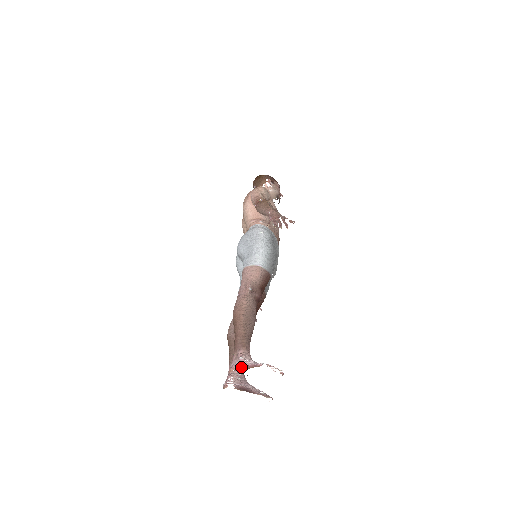
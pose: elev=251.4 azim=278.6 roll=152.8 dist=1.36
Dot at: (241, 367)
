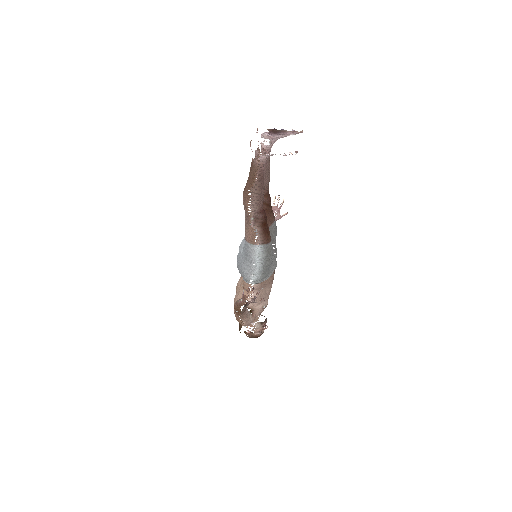
Dot at: occluded
